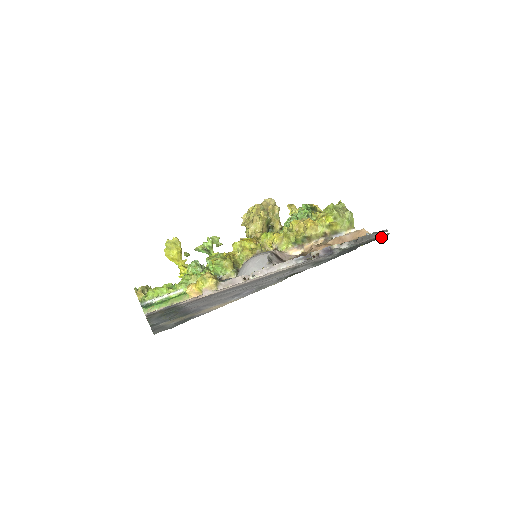
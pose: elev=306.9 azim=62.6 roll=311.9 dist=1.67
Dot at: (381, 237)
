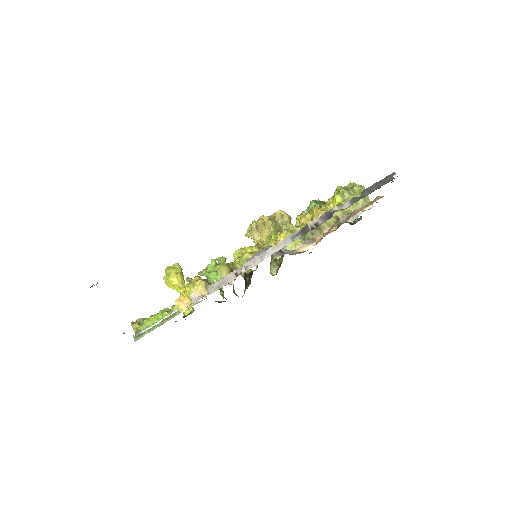
Dot at: (388, 181)
